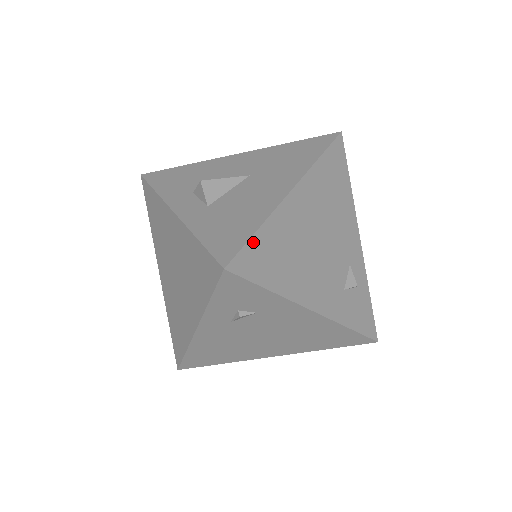
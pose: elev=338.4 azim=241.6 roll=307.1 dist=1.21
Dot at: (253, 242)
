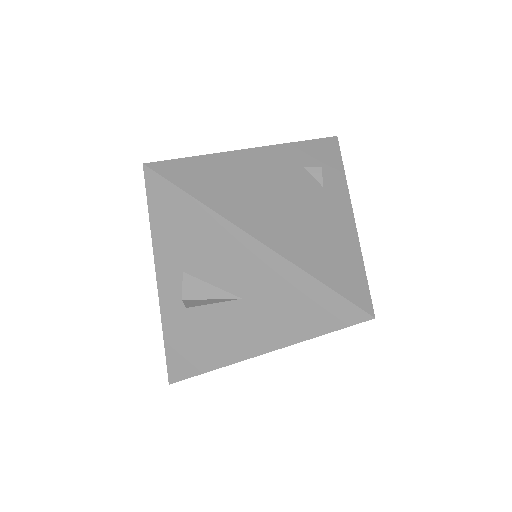
Dot at: (200, 374)
